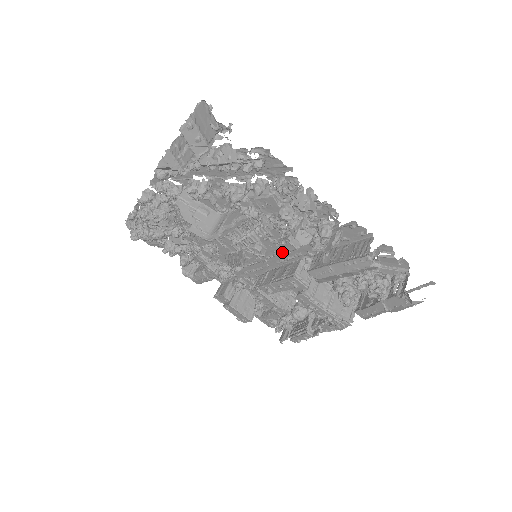
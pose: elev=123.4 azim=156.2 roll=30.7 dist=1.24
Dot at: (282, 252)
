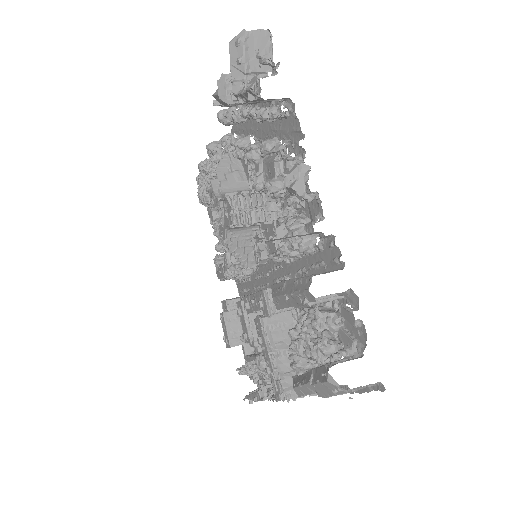
Dot at: (268, 253)
